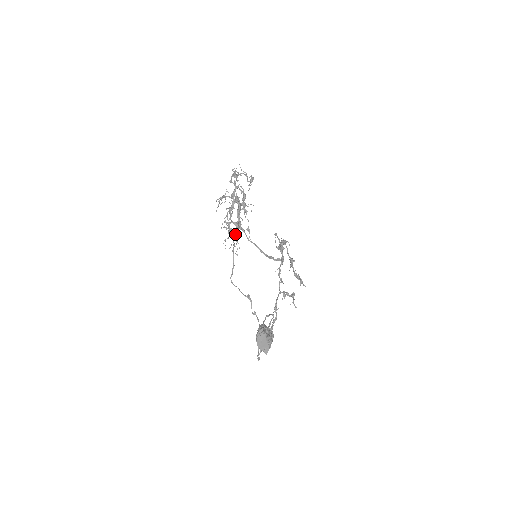
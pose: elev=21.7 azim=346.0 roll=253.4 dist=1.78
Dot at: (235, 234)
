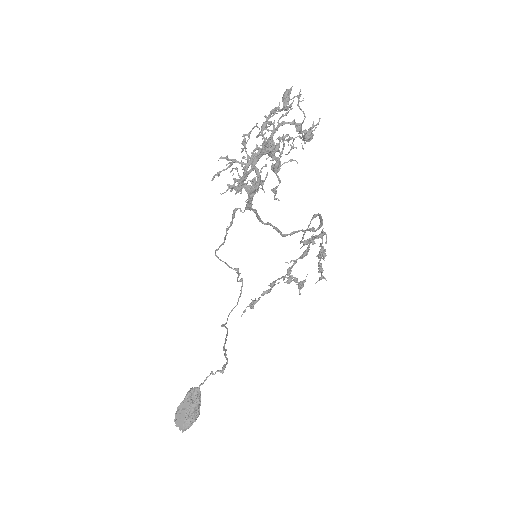
Dot at: occluded
